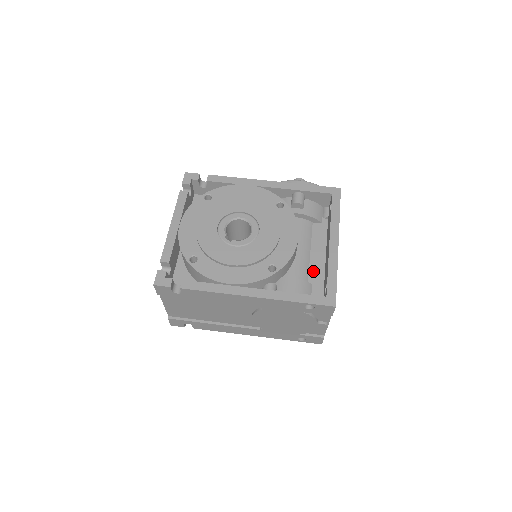
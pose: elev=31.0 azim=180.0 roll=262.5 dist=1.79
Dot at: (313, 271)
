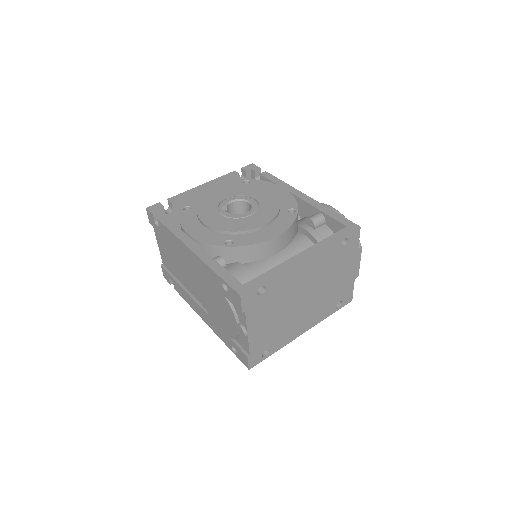
Dot at: occluded
